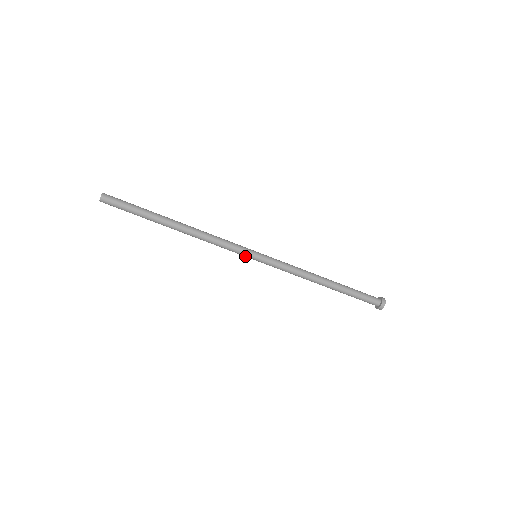
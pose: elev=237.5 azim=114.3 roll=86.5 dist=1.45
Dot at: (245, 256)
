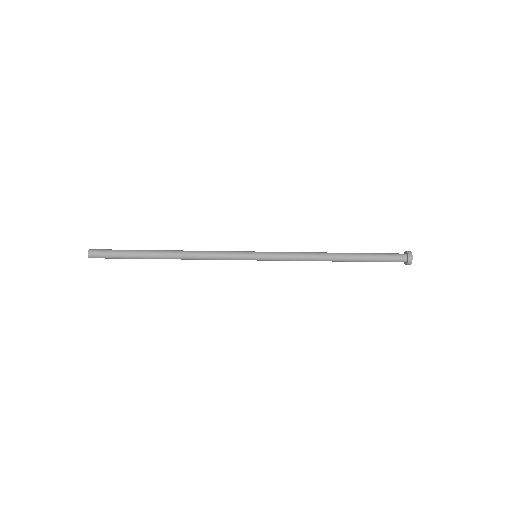
Dot at: occluded
